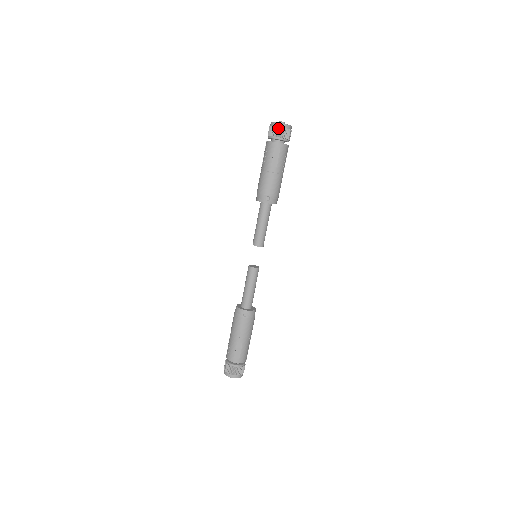
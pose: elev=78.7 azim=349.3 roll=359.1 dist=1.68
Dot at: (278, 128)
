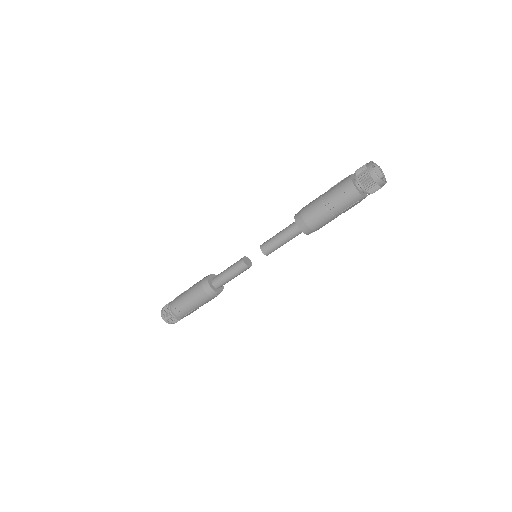
Dot at: (379, 188)
